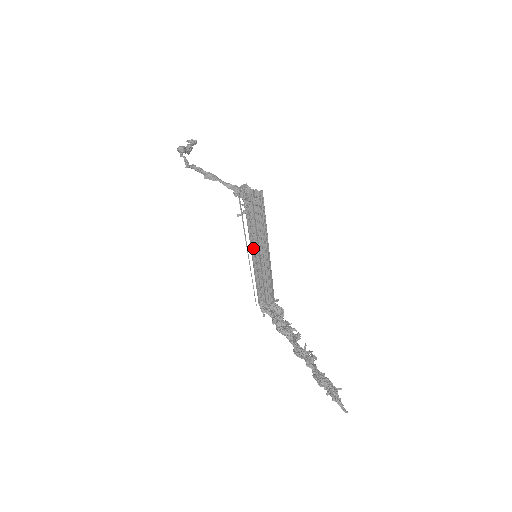
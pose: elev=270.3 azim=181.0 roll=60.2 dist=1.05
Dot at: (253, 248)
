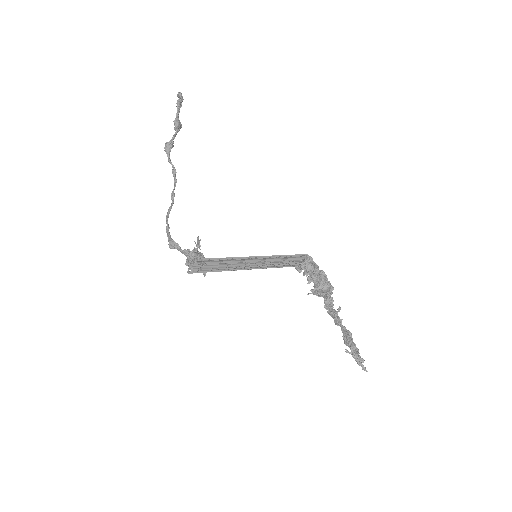
Dot at: occluded
